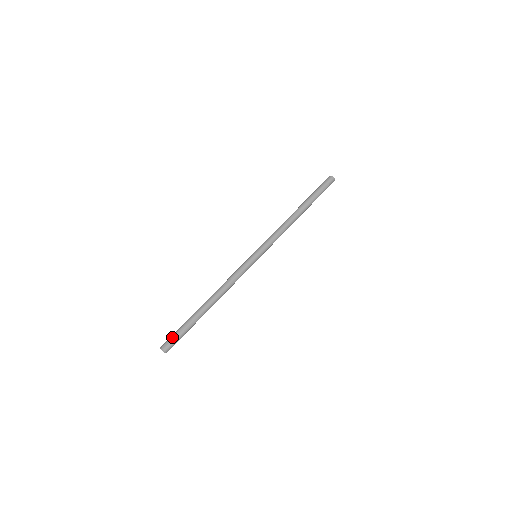
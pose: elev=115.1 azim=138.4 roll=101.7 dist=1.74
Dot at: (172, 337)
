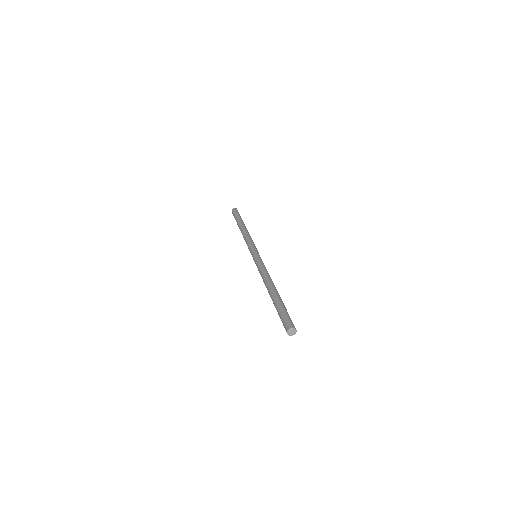
Dot at: (282, 320)
